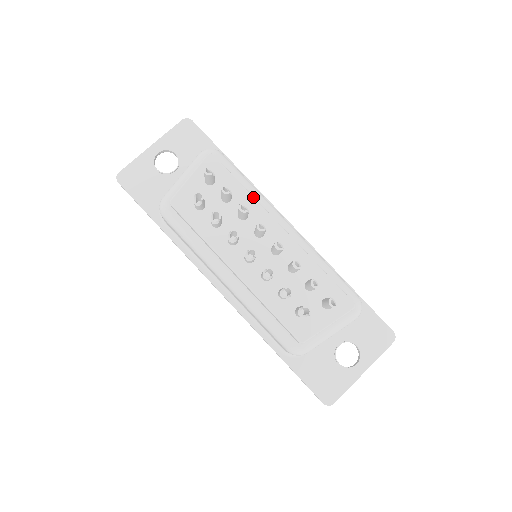
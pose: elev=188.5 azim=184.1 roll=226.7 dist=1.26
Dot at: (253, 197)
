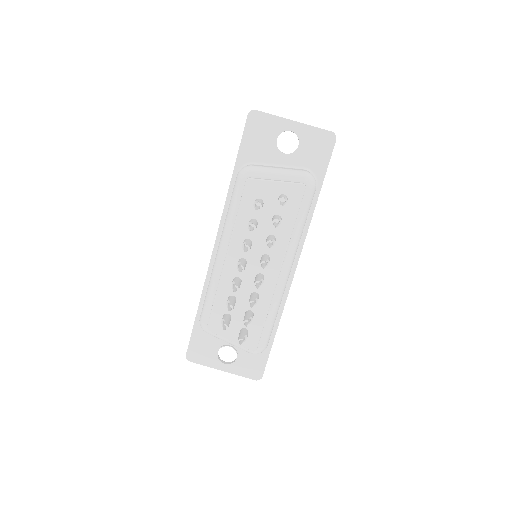
Dot at: (290, 238)
